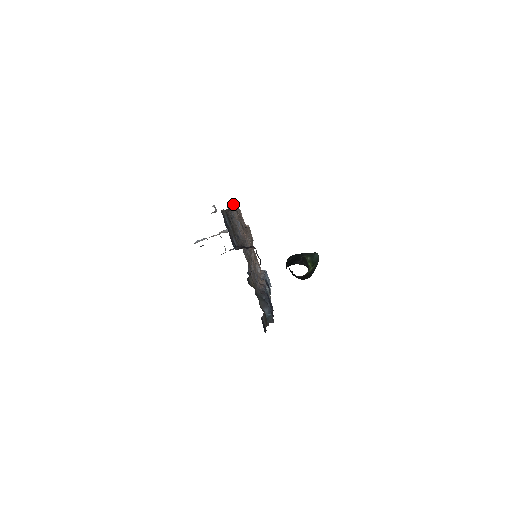
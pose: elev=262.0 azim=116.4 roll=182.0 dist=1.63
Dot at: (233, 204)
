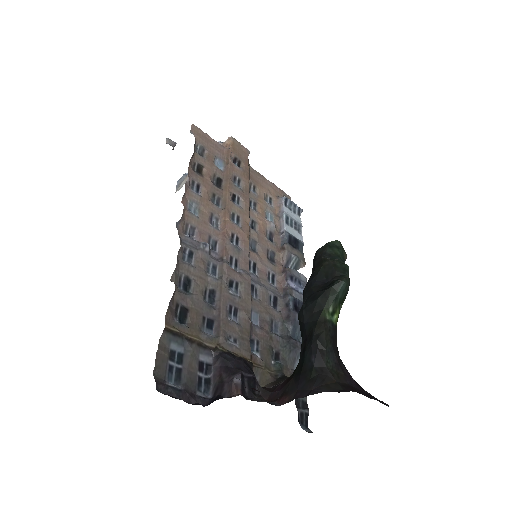
Dot at: (185, 189)
